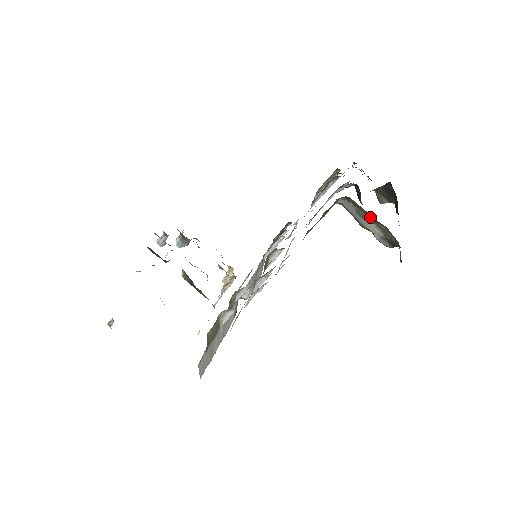
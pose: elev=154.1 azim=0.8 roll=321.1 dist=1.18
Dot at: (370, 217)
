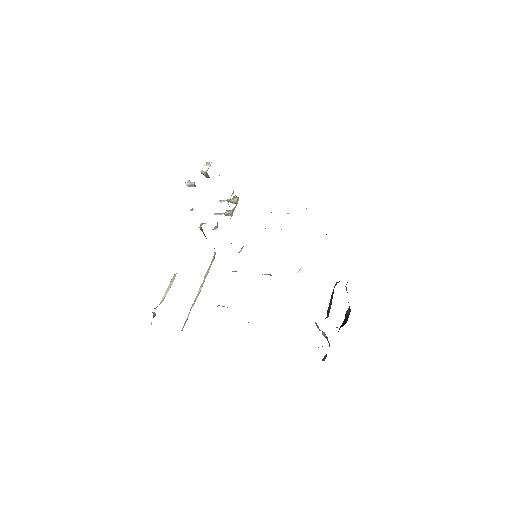
Dot at: occluded
